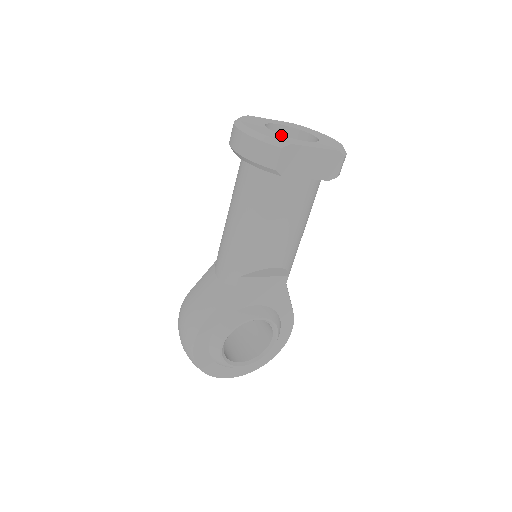
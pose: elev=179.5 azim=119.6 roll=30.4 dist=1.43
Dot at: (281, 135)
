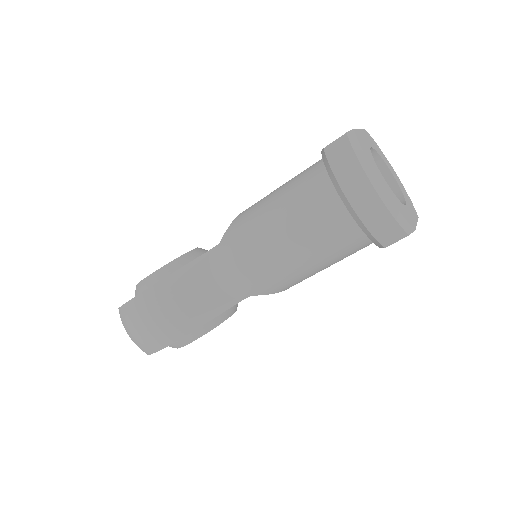
Dot at: (399, 200)
